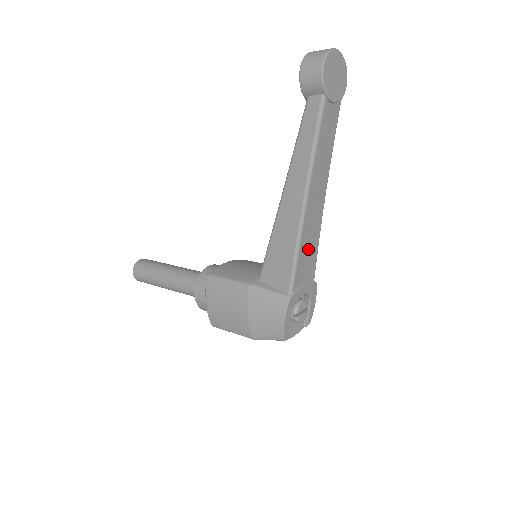
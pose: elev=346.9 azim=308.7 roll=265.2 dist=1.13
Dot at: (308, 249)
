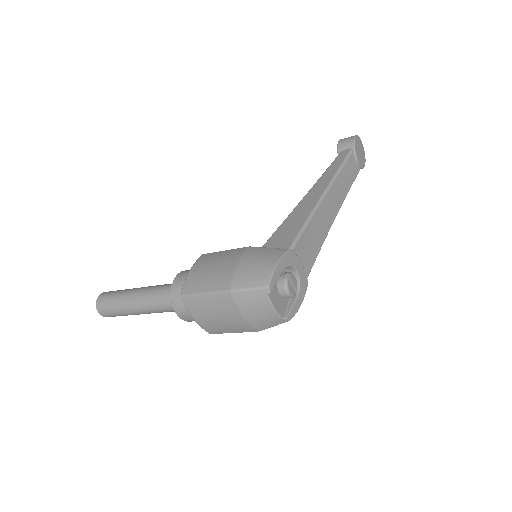
Dot at: (314, 236)
